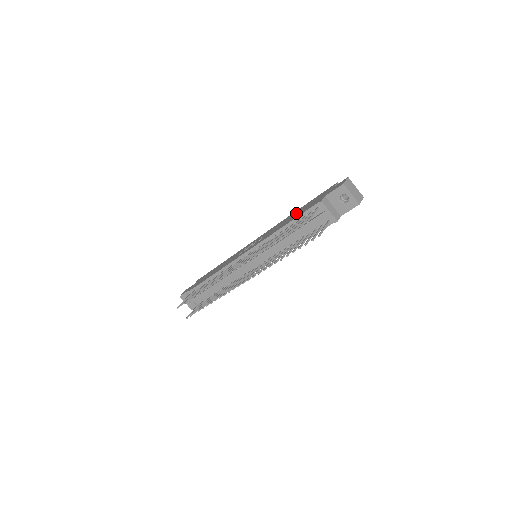
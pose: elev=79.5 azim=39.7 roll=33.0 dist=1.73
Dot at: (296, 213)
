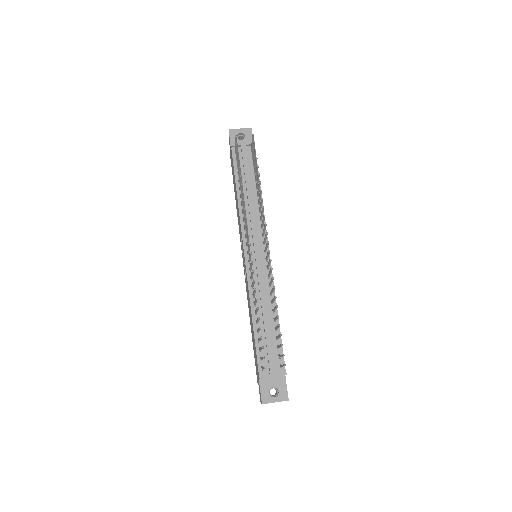
Dot at: (235, 193)
